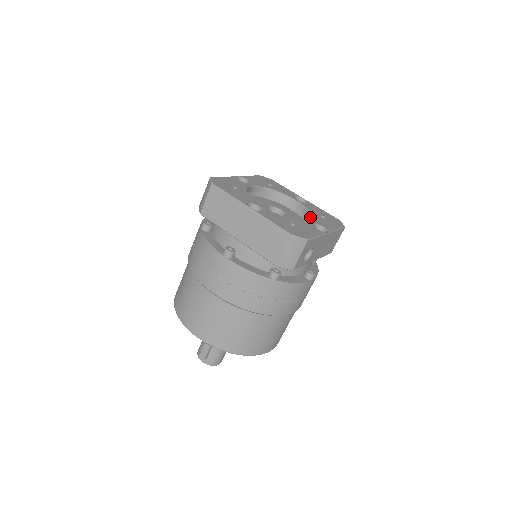
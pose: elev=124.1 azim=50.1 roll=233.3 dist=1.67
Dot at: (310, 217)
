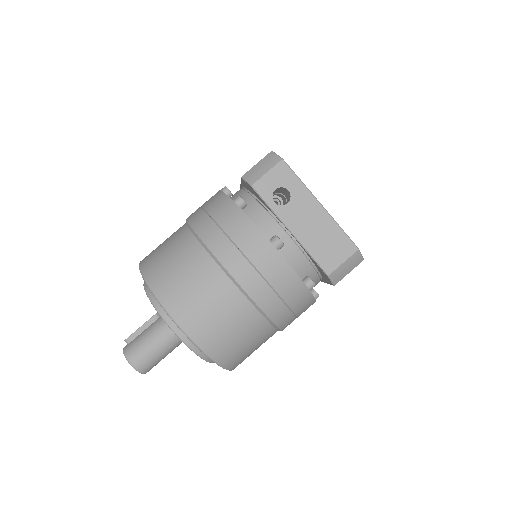
Dot at: occluded
